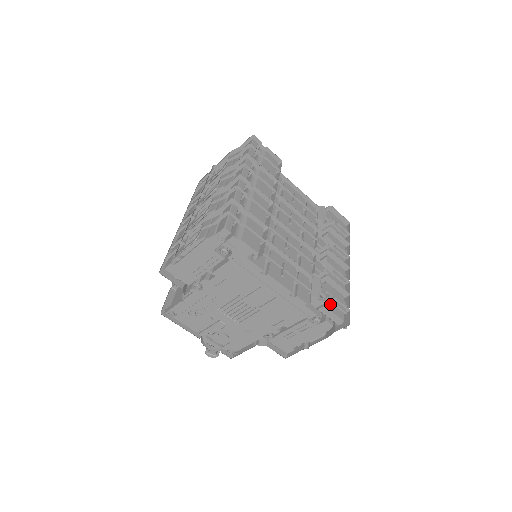
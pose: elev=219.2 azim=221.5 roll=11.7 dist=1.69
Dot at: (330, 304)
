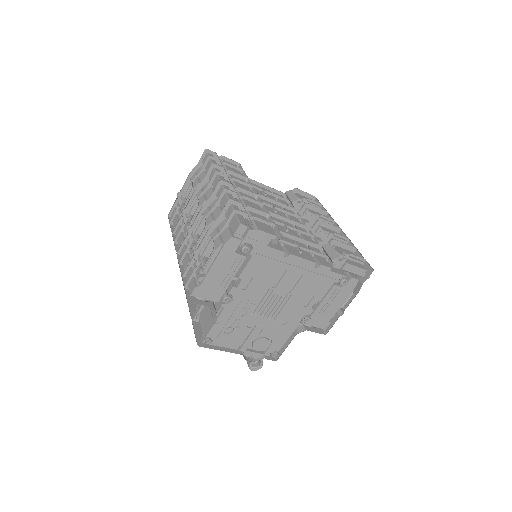
Dot at: (349, 261)
